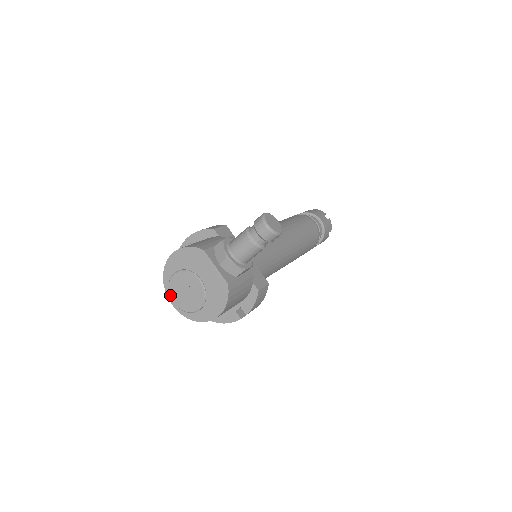
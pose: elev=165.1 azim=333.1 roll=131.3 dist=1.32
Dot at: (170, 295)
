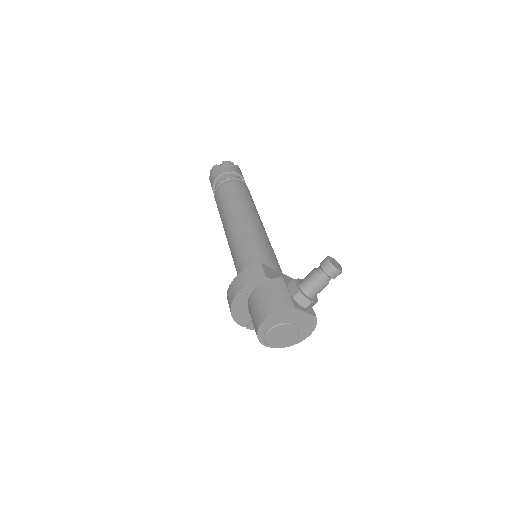
Dot at: (266, 343)
